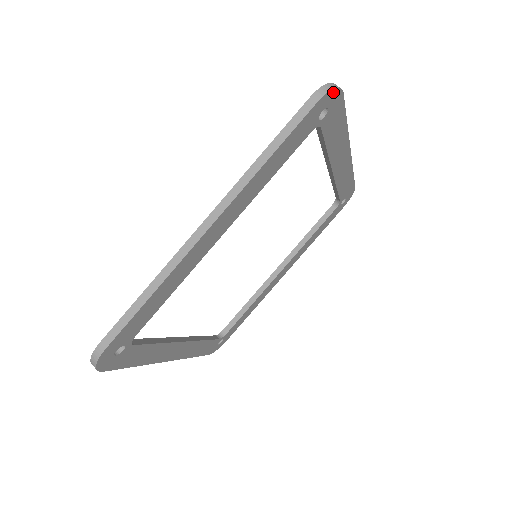
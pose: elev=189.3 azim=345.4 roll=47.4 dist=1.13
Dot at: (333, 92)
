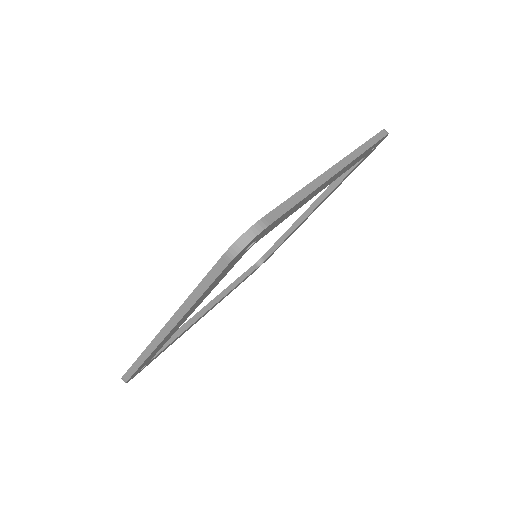
Dot at: (385, 137)
